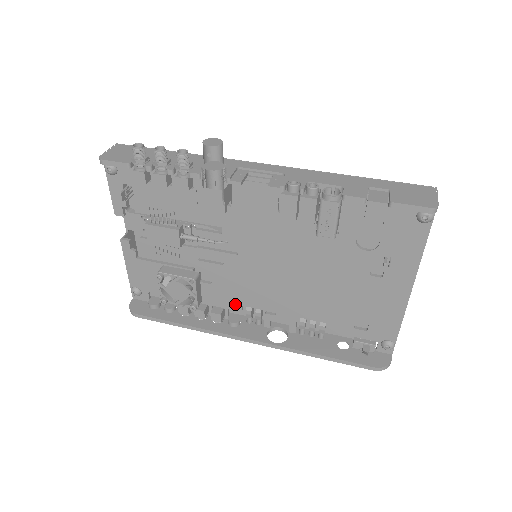
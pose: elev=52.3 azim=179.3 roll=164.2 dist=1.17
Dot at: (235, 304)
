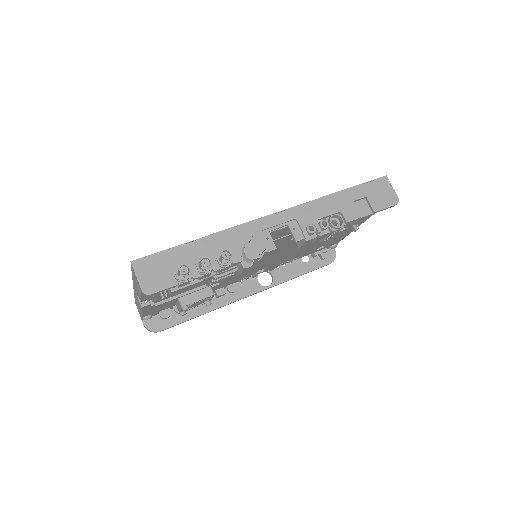
Dot at: (234, 282)
